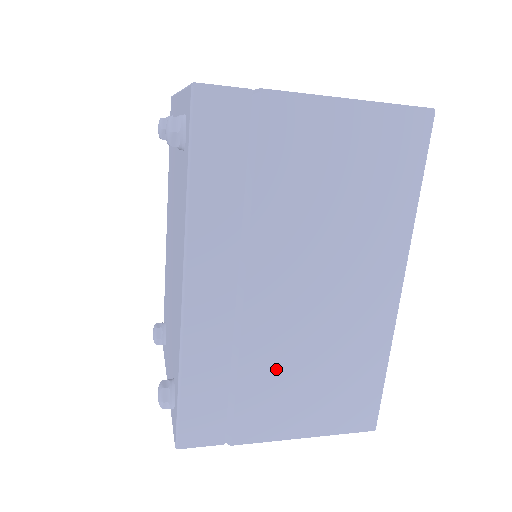
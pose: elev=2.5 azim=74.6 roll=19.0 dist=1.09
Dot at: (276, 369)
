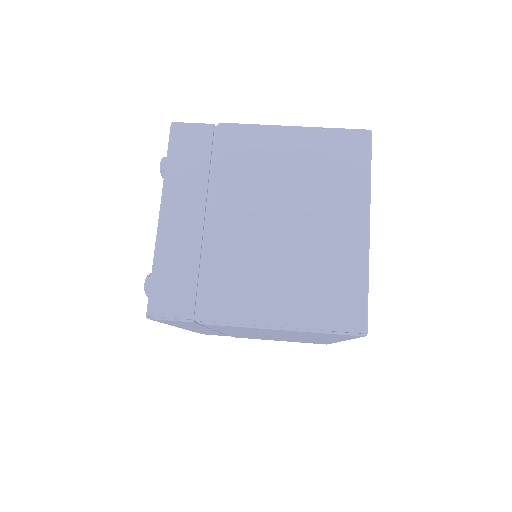
Dot at: occluded
